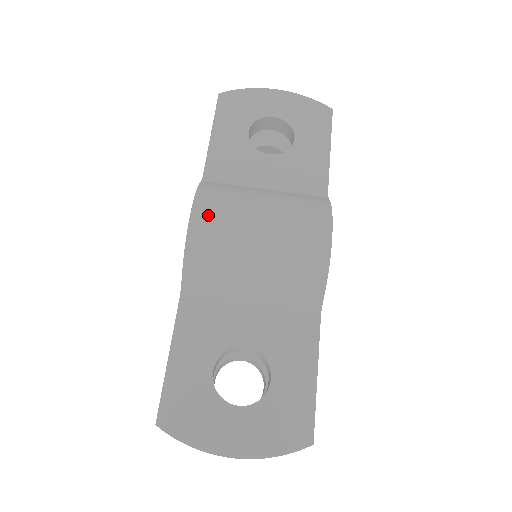
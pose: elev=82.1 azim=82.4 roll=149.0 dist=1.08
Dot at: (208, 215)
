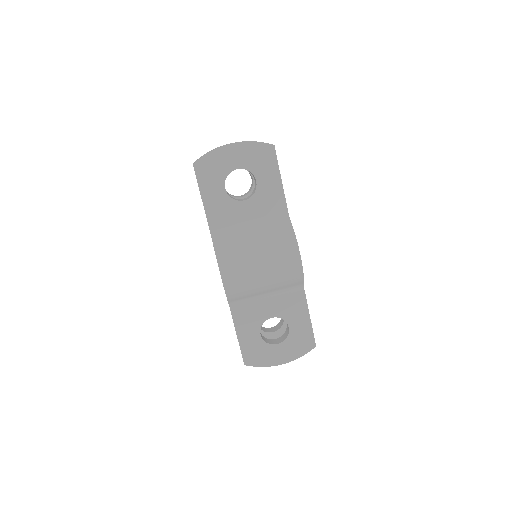
Dot at: (230, 271)
